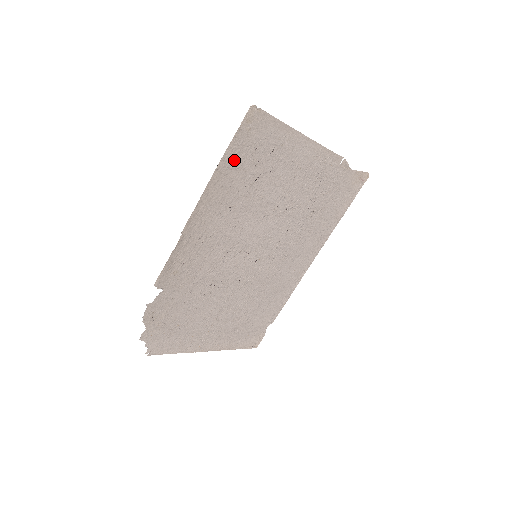
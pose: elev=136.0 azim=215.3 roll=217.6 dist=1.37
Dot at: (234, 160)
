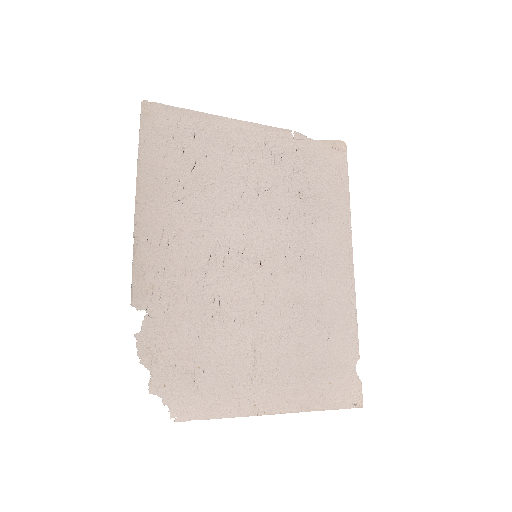
Dot at: (154, 152)
